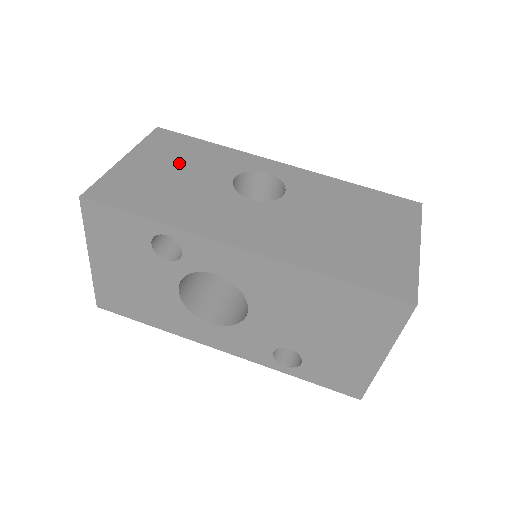
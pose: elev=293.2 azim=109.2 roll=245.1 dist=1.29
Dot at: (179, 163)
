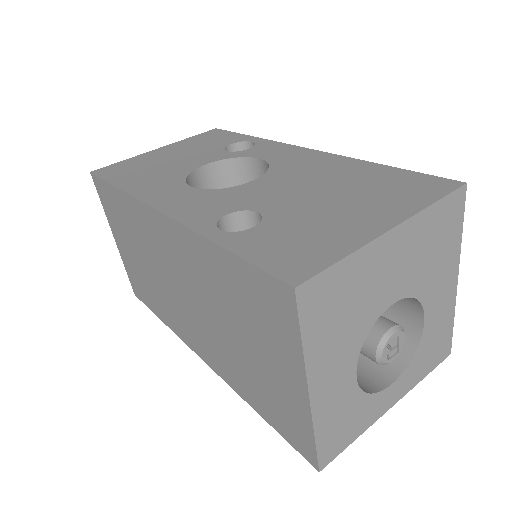
Dot at: occluded
